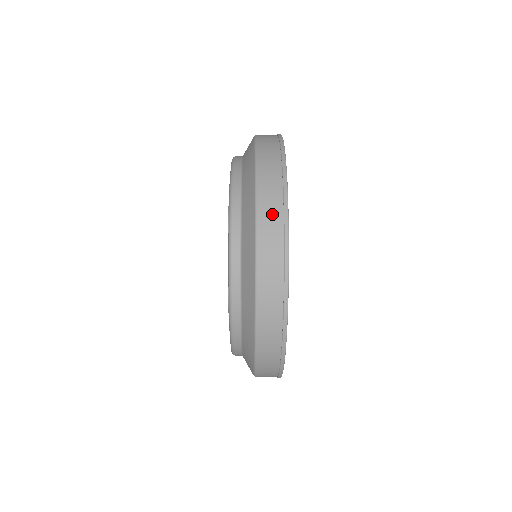
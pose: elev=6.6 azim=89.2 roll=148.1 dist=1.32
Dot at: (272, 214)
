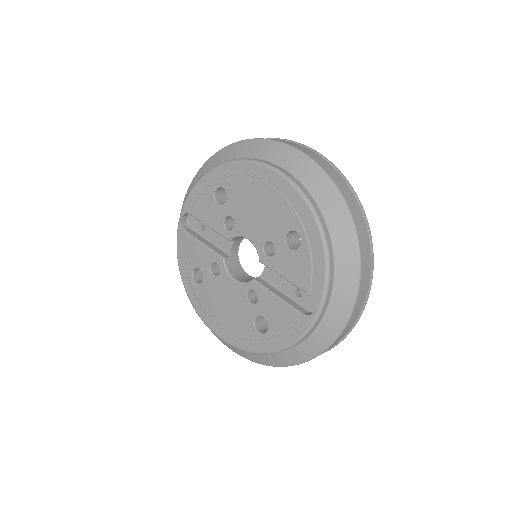
Dot at: occluded
